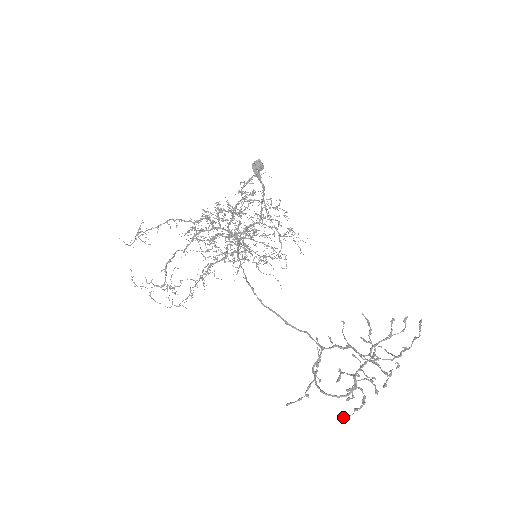
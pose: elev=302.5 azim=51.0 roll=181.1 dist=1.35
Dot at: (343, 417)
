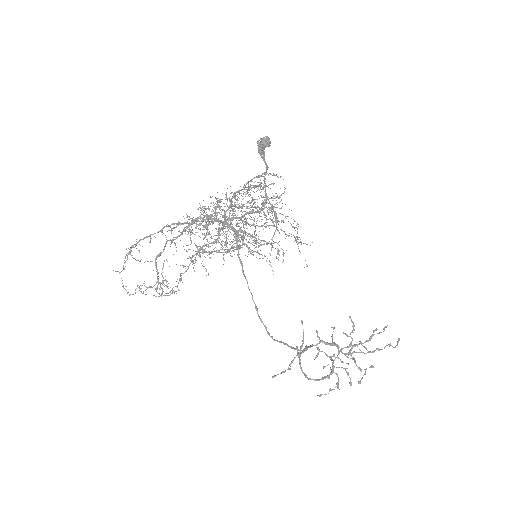
Dot at: (320, 395)
